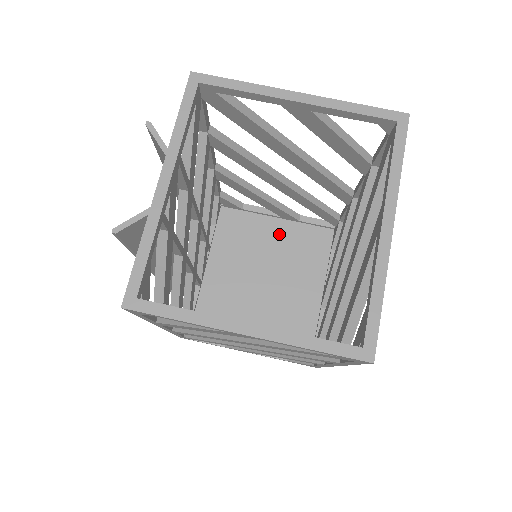
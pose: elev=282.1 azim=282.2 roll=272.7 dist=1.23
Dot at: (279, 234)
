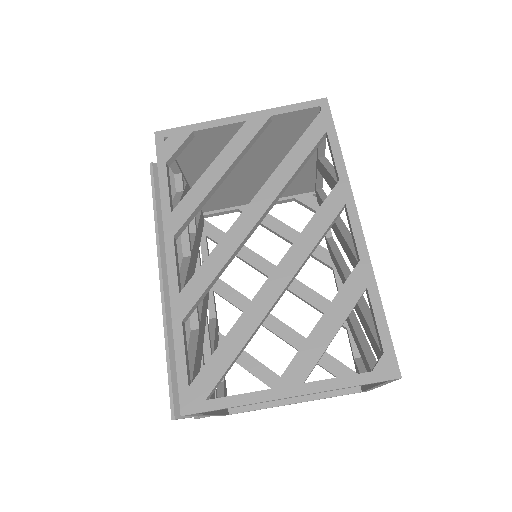
Dot at: occluded
